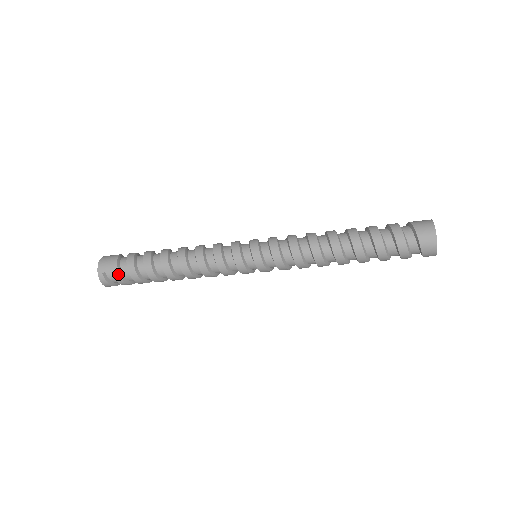
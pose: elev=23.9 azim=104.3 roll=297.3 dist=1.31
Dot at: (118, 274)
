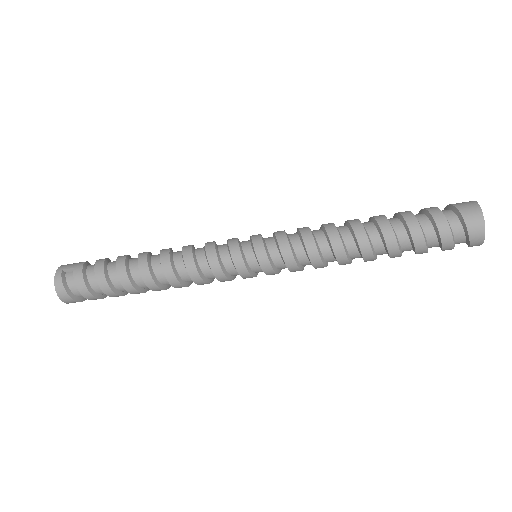
Dot at: (81, 270)
